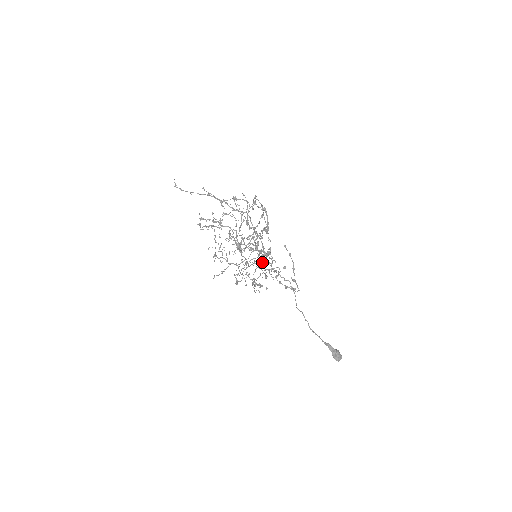
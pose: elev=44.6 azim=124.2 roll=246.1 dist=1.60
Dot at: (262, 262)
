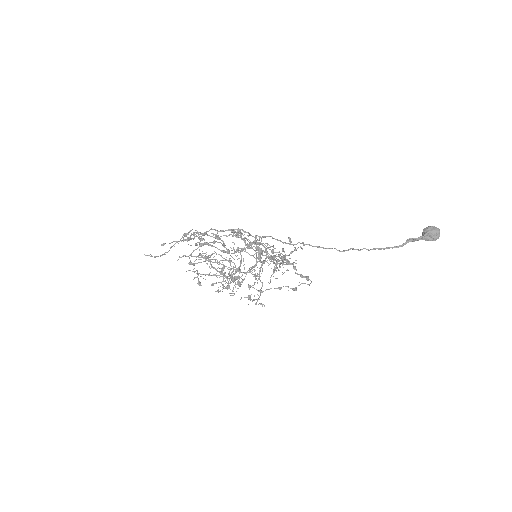
Dot at: occluded
